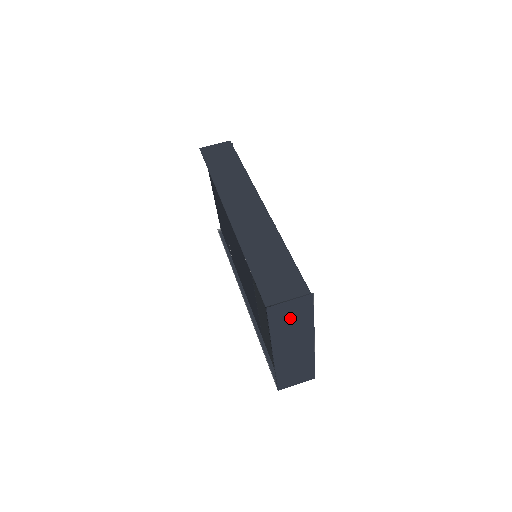
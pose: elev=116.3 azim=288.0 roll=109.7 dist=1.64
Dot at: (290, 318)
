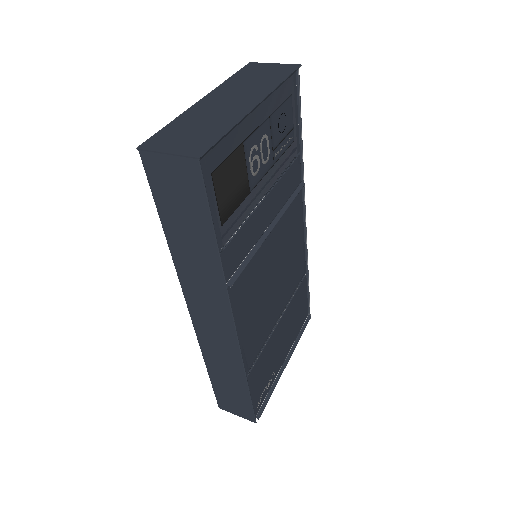
Dot at: (260, 75)
